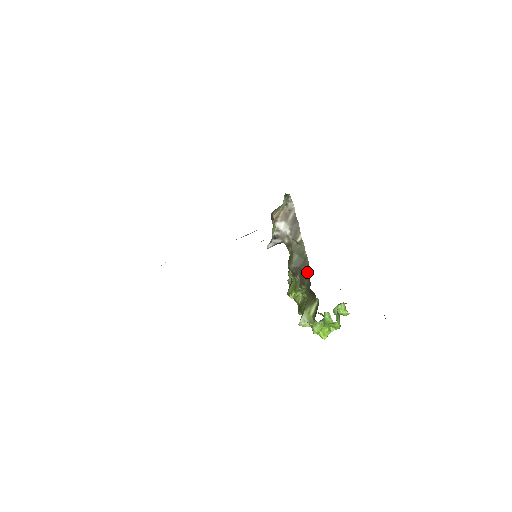
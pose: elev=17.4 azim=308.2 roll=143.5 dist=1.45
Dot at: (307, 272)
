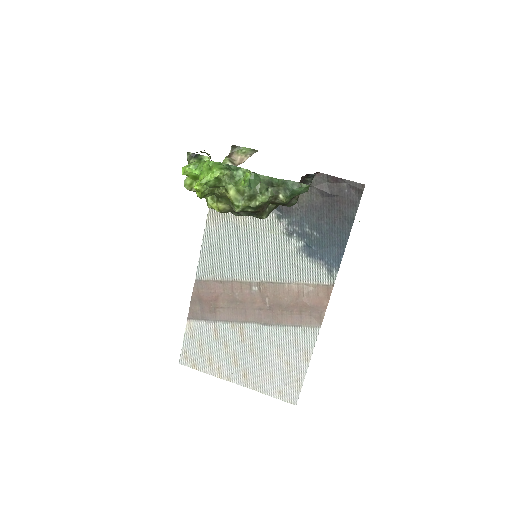
Dot at: occluded
